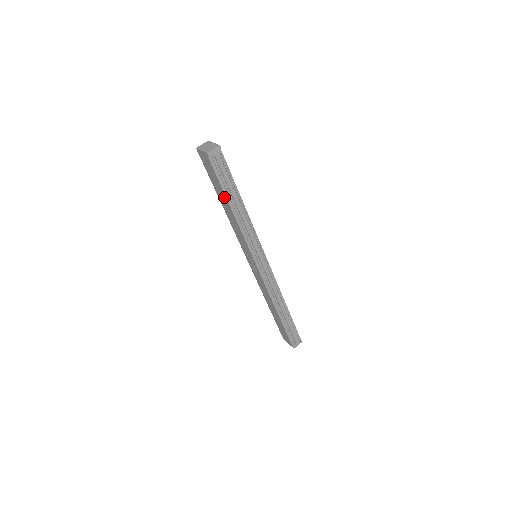
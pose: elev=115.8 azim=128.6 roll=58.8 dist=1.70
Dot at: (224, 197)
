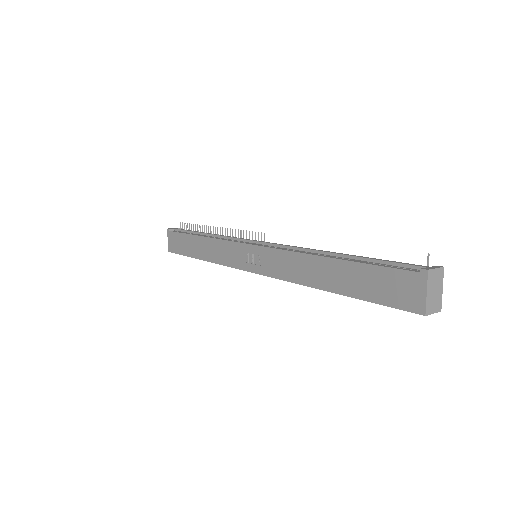
Dot at: (192, 240)
